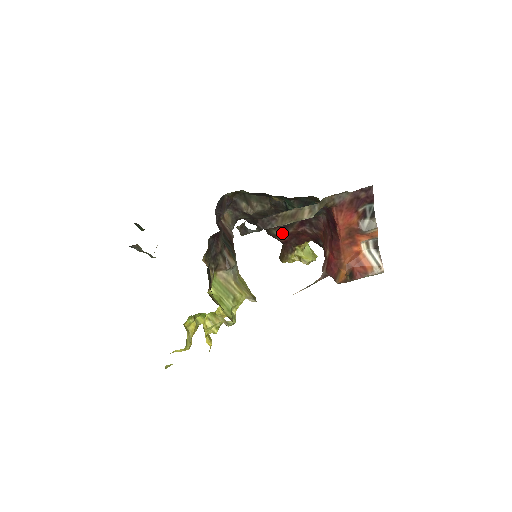
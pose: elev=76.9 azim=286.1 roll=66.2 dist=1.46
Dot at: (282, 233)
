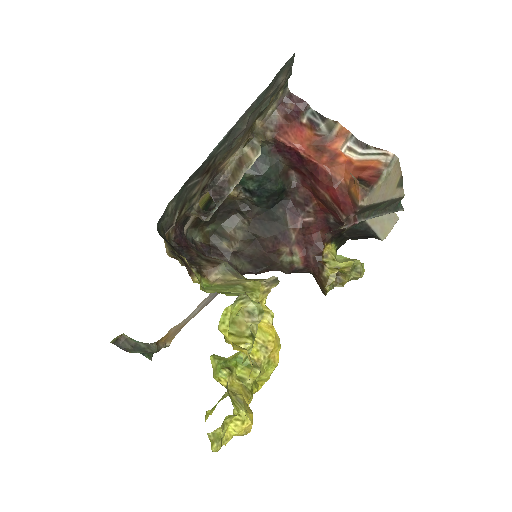
Dot at: (290, 250)
